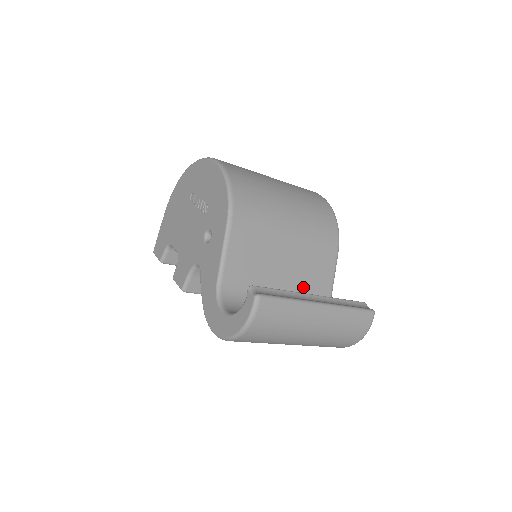
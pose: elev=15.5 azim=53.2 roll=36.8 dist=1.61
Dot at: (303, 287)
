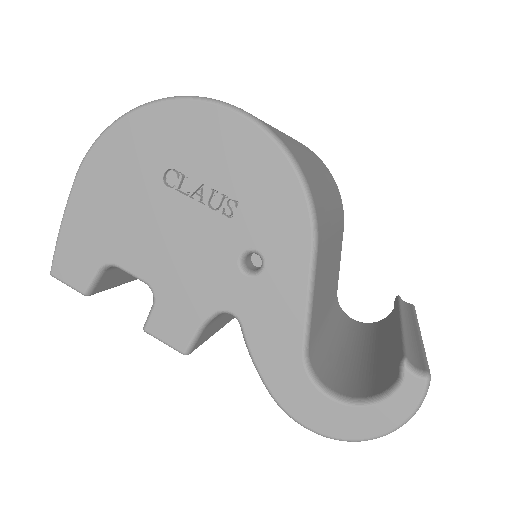
Dot at: (332, 292)
